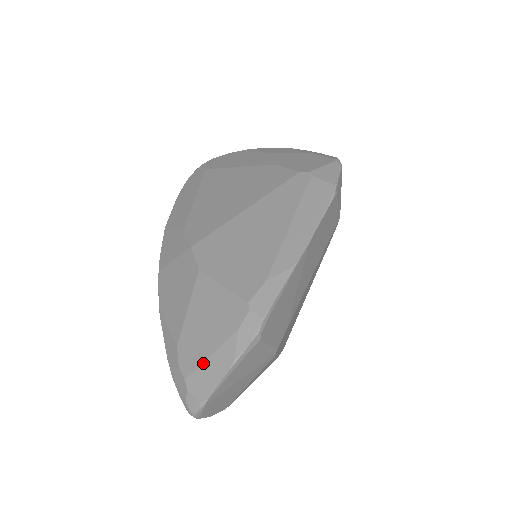
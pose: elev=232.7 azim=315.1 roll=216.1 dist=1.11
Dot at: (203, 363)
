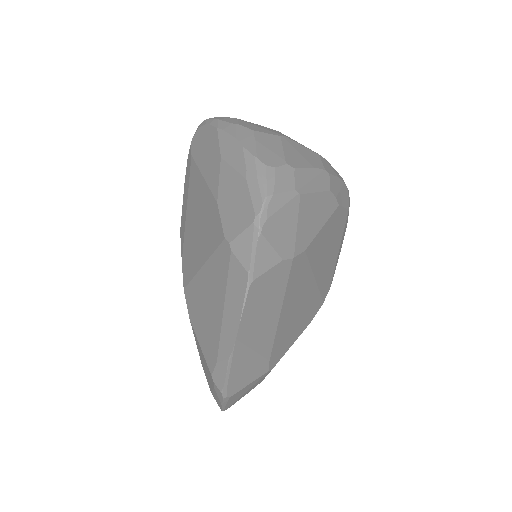
Dot at: (212, 391)
